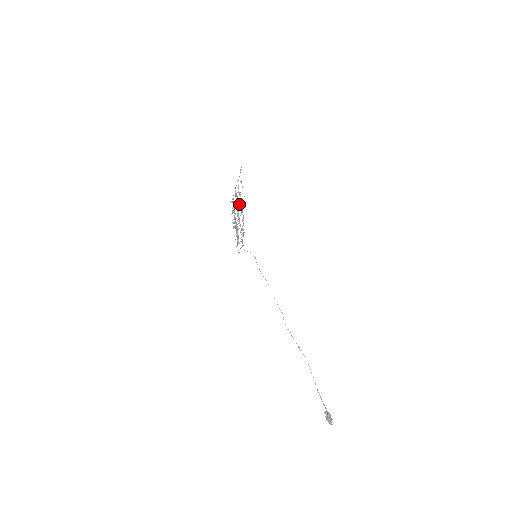
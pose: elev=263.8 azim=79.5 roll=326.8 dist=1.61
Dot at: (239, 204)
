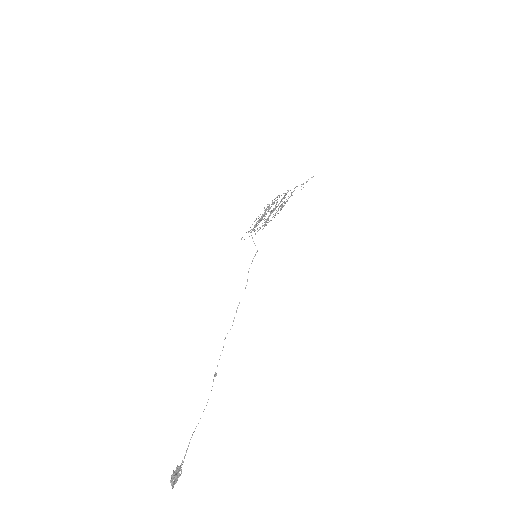
Dot at: occluded
